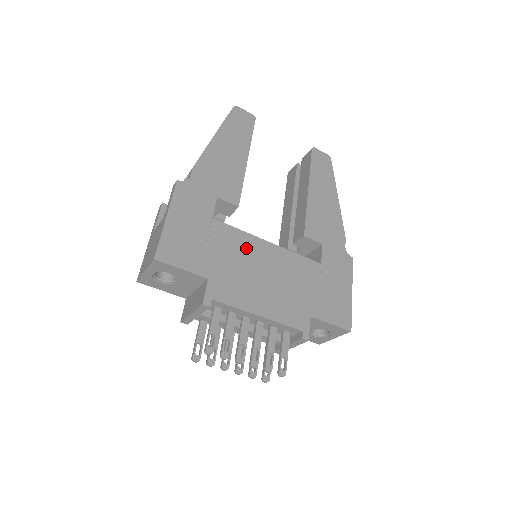
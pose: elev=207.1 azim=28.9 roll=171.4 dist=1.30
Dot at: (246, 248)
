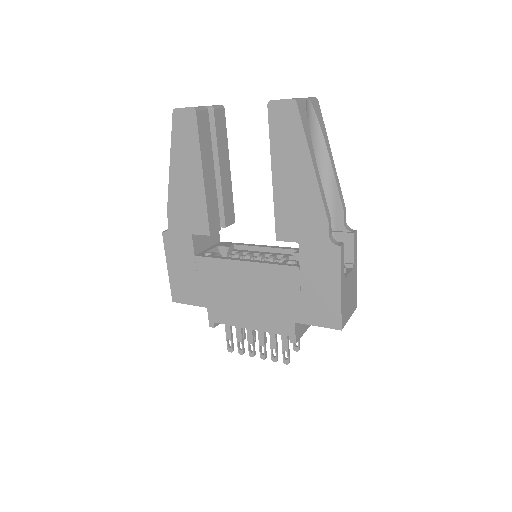
Dot at: (226, 274)
